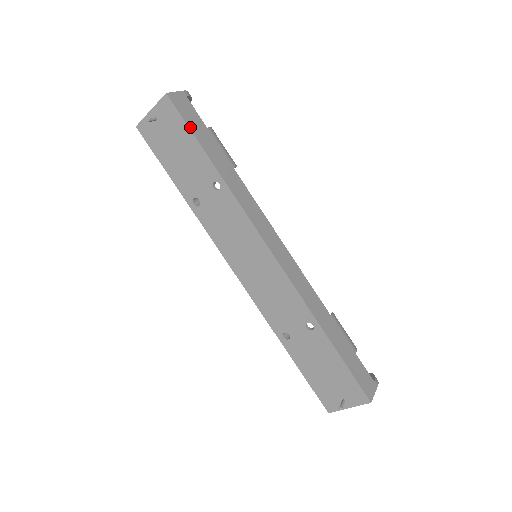
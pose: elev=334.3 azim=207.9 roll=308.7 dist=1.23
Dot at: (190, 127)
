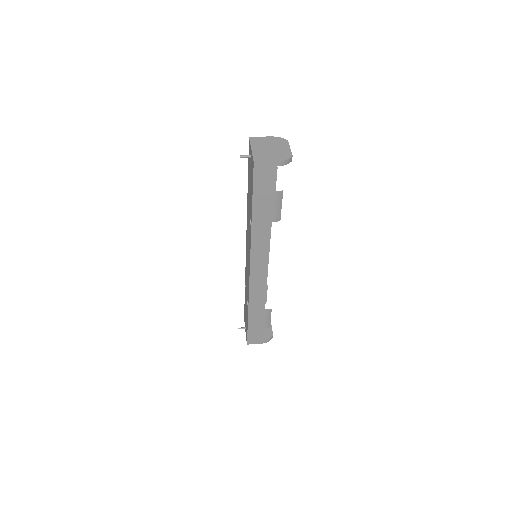
Dot at: (254, 189)
